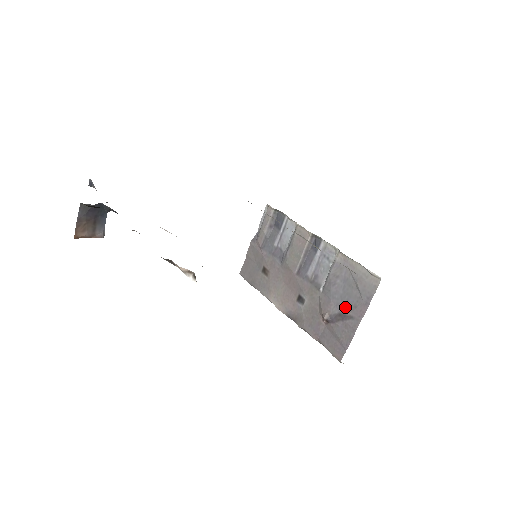
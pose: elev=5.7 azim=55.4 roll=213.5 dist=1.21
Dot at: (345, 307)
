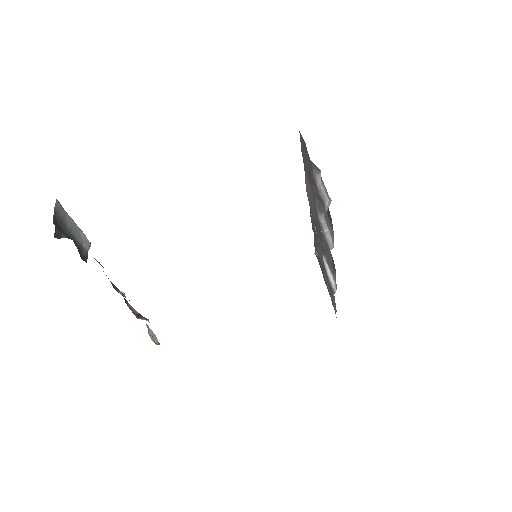
Dot at: (326, 275)
